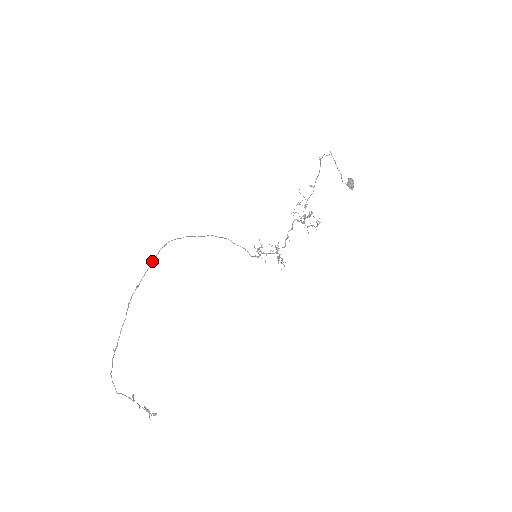
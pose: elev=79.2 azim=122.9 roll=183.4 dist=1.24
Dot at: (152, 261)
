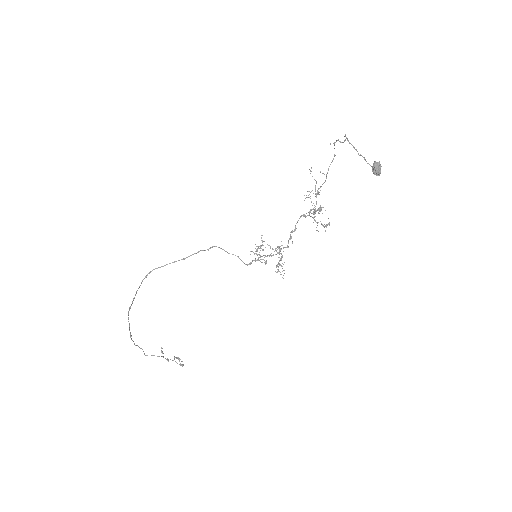
Dot at: (137, 290)
